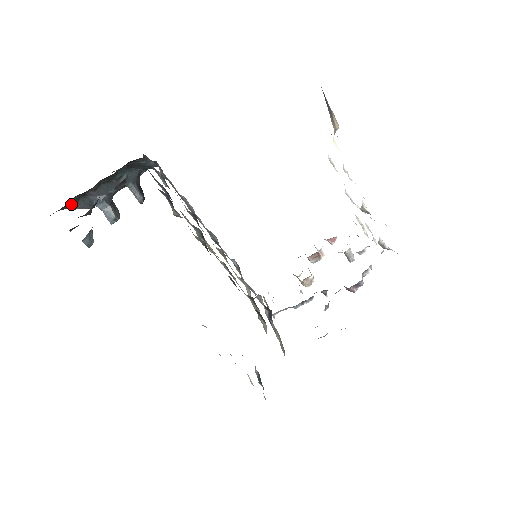
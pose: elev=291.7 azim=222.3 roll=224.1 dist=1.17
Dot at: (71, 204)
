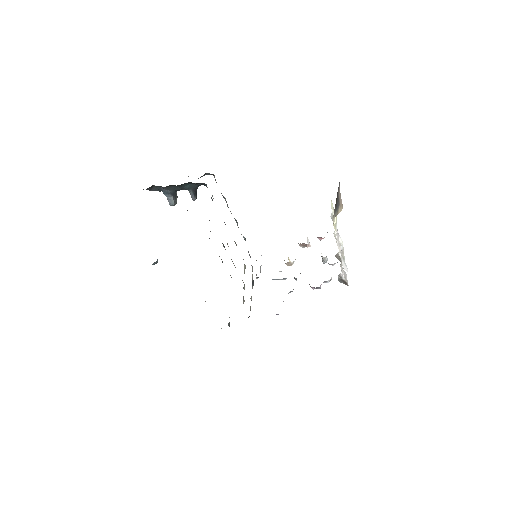
Dot at: (148, 188)
